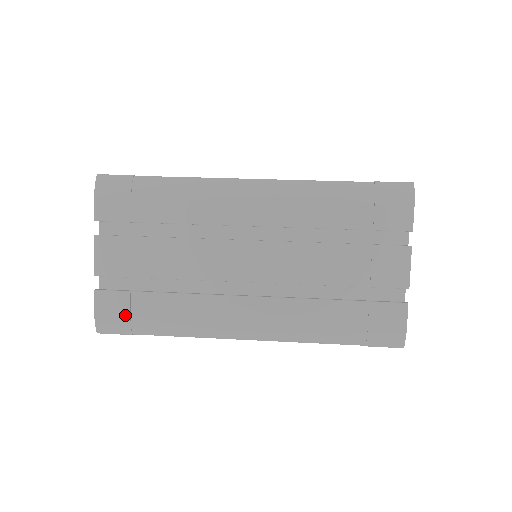
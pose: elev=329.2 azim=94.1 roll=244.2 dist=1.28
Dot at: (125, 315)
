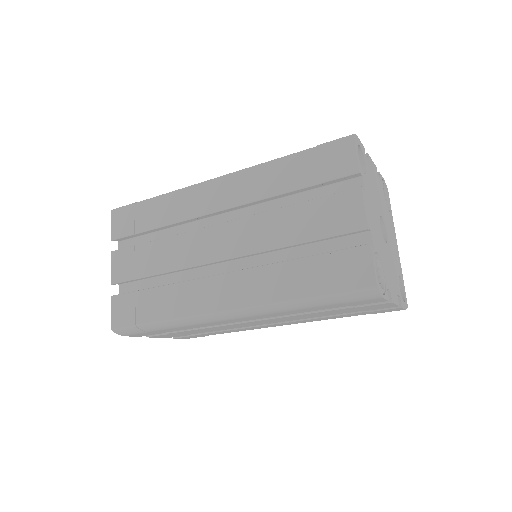
Dot at: occluded
